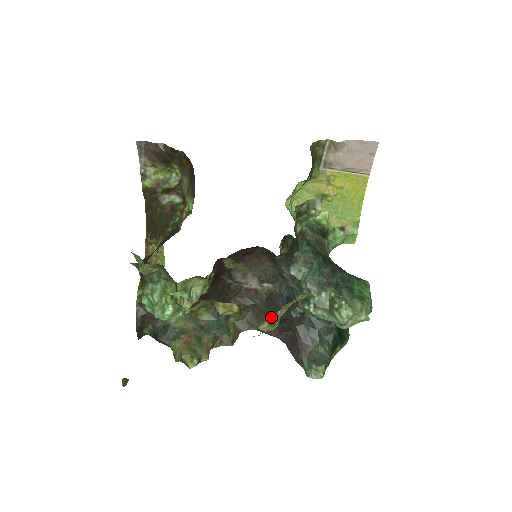
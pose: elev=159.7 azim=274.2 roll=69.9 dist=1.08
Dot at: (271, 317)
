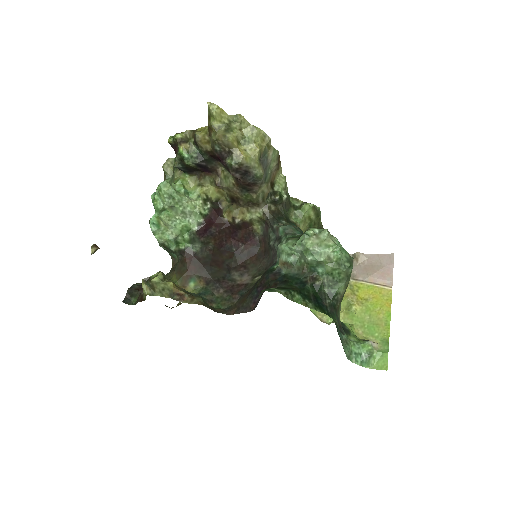
Dot at: (227, 124)
